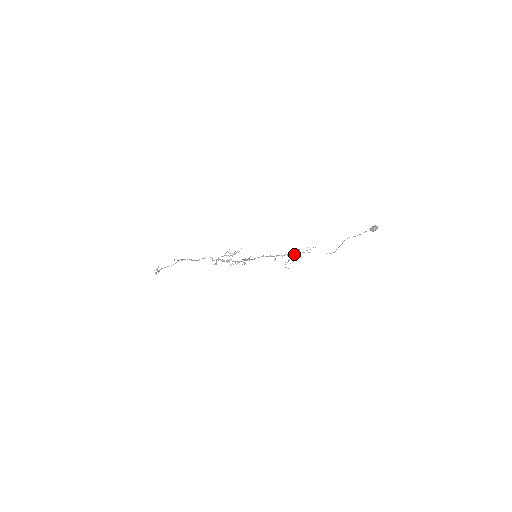
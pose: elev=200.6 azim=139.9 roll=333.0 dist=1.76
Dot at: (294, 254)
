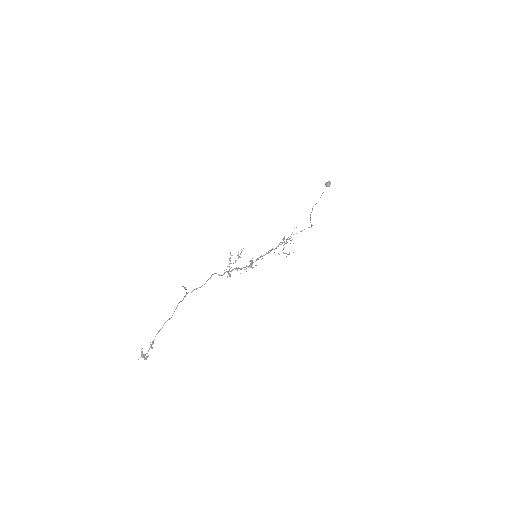
Dot at: (284, 242)
